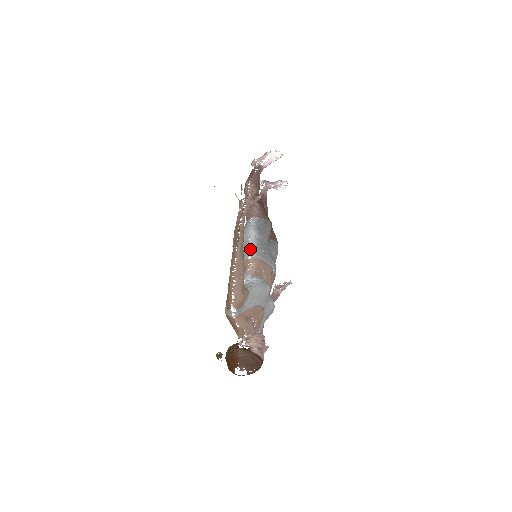
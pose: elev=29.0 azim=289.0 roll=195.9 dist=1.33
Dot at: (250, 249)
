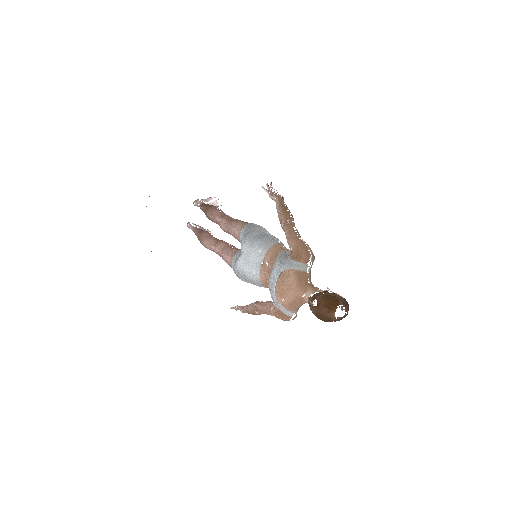
Dot at: (275, 237)
